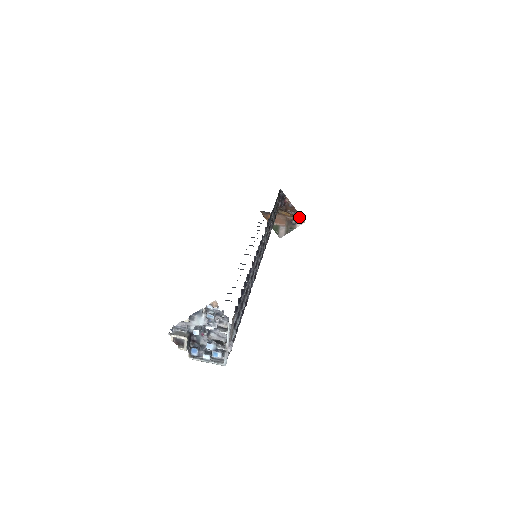
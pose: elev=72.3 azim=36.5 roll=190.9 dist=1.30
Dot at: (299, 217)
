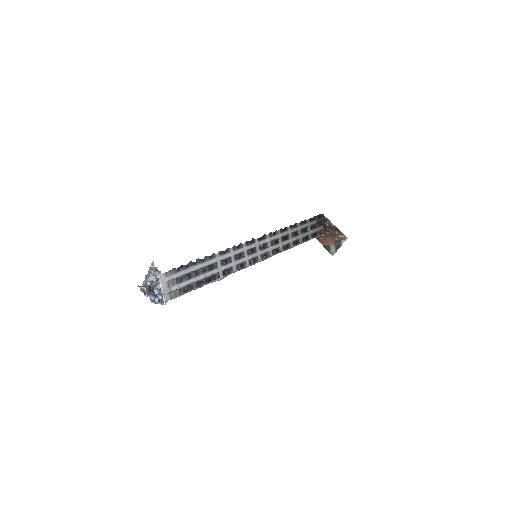
Dot at: (342, 235)
